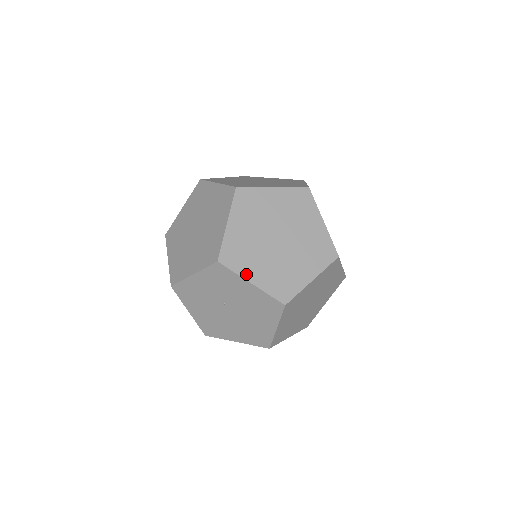
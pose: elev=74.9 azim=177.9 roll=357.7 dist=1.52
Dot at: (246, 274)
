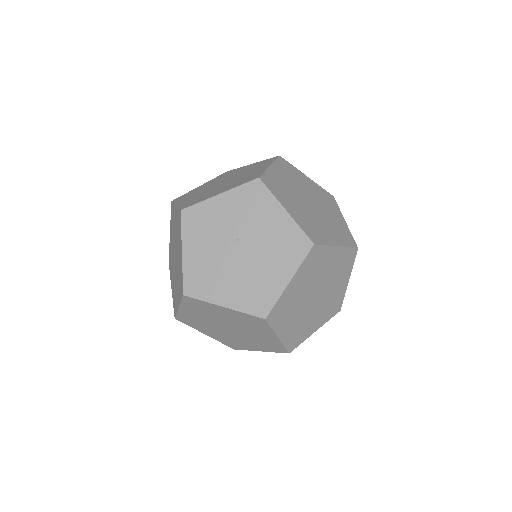
Dot at: (282, 202)
